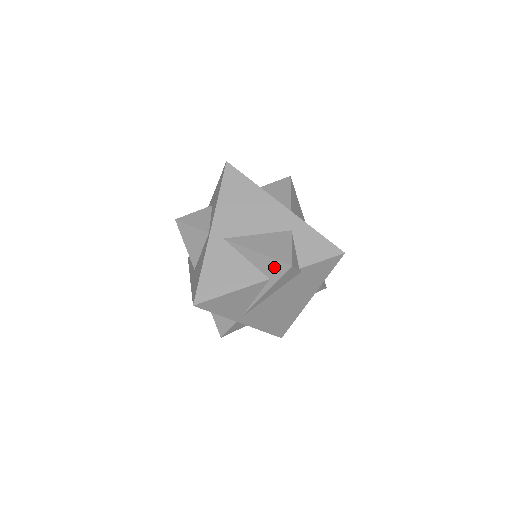
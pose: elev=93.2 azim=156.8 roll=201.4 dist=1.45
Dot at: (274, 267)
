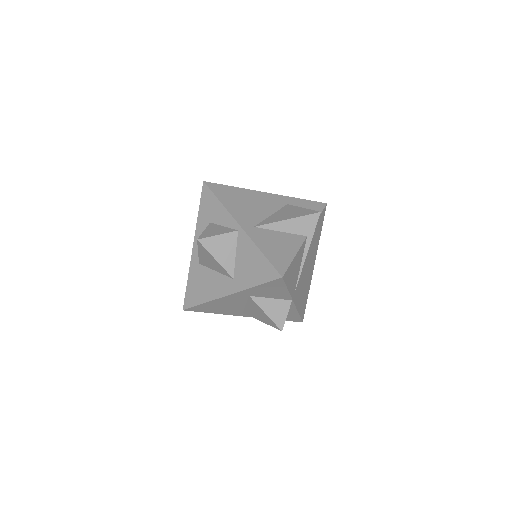
Dot at: (307, 223)
